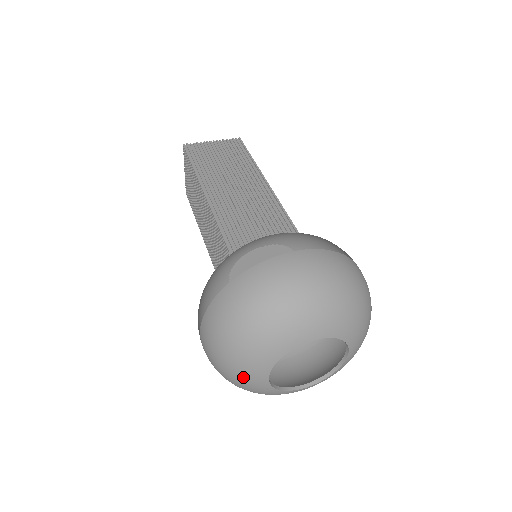
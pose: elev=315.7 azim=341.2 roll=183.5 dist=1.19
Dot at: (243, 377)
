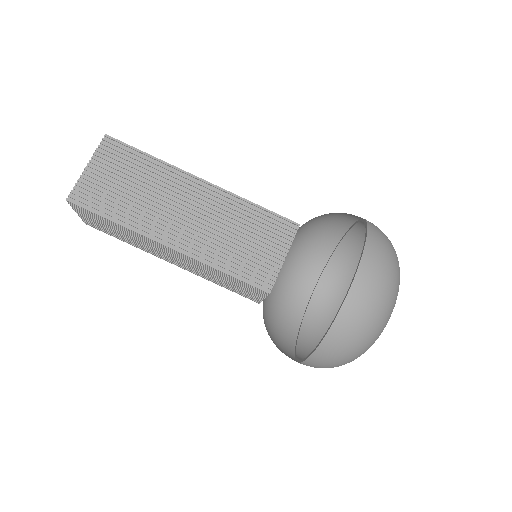
Dot at: occluded
